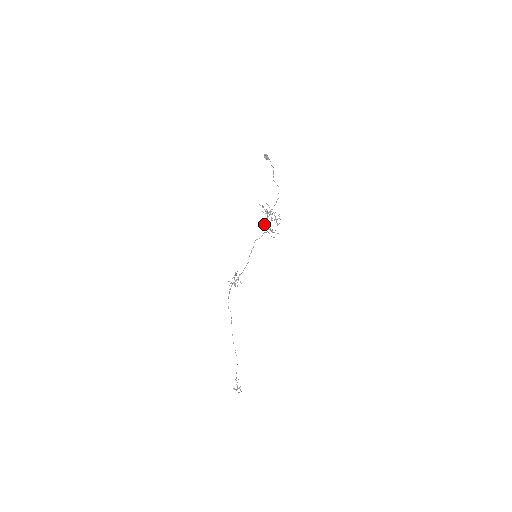
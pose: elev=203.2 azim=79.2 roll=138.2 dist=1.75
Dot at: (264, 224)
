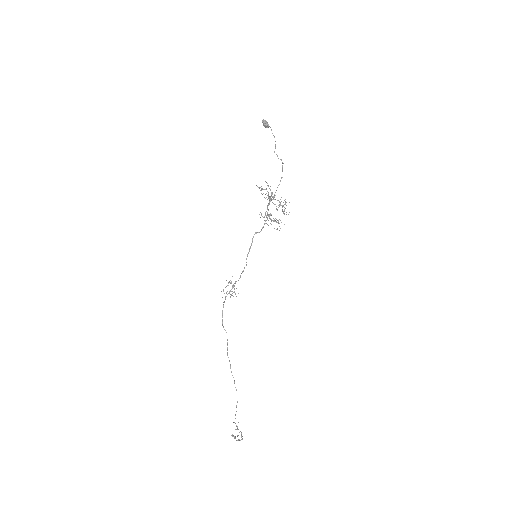
Dot at: (265, 212)
